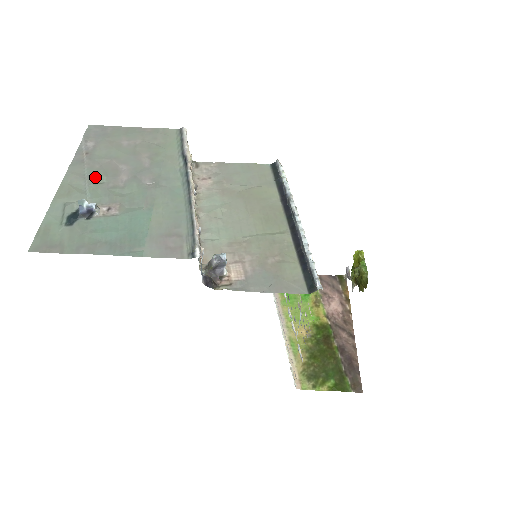
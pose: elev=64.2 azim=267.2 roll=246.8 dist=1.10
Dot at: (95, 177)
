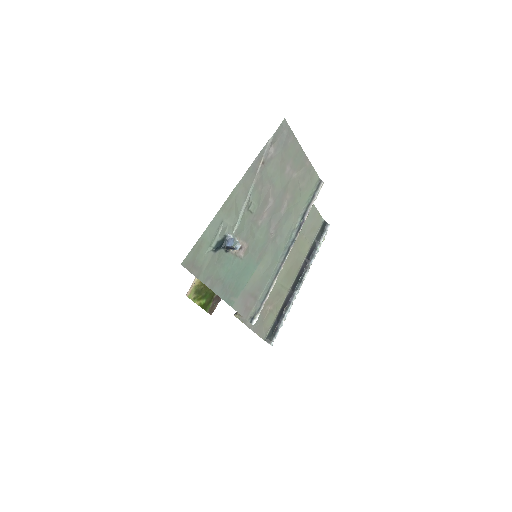
Dot at: (253, 202)
